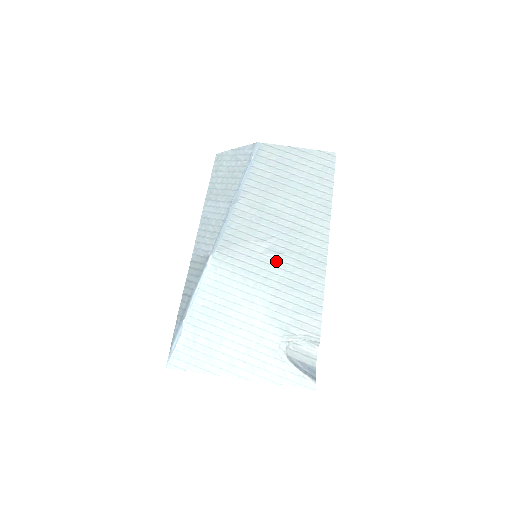
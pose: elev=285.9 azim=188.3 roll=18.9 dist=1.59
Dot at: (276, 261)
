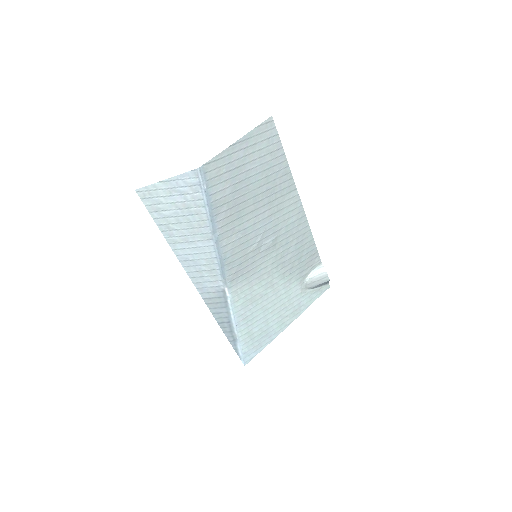
Dot at: (273, 247)
